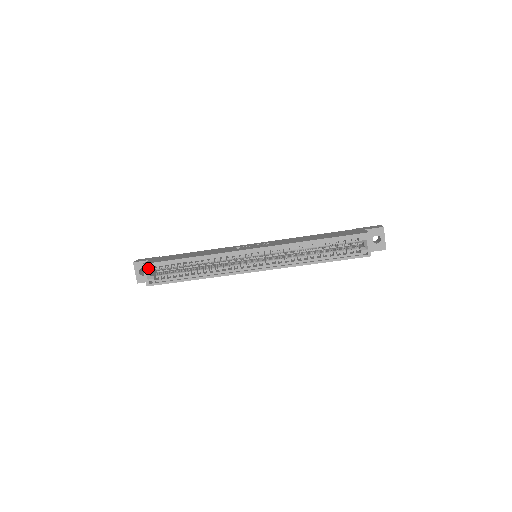
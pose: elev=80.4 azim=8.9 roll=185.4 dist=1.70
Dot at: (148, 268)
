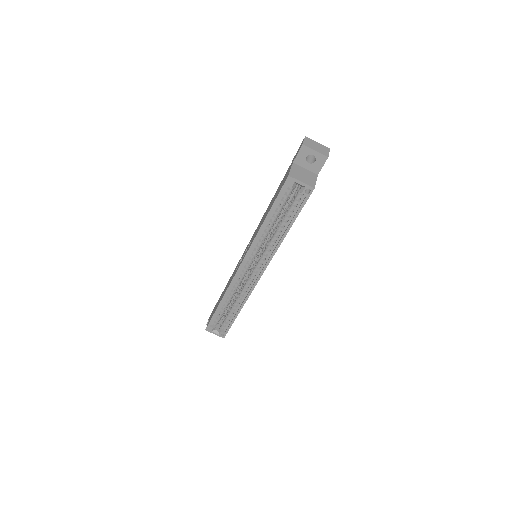
Dot at: (210, 329)
